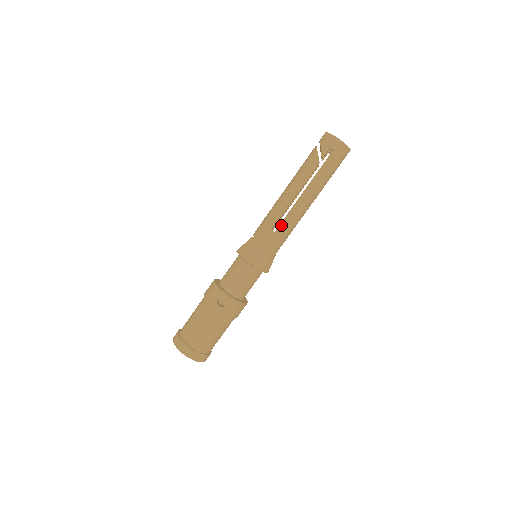
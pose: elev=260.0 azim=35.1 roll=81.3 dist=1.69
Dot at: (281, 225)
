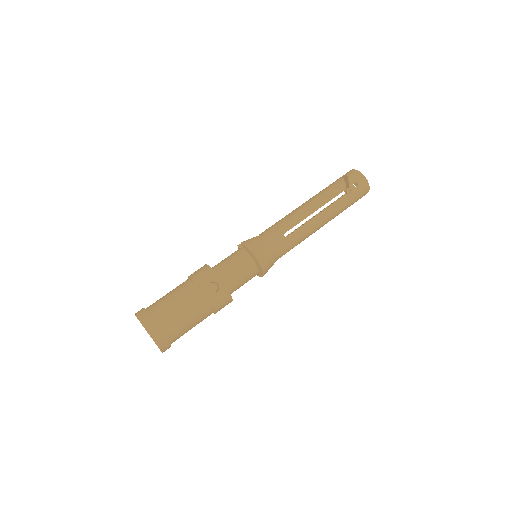
Dot at: (295, 232)
